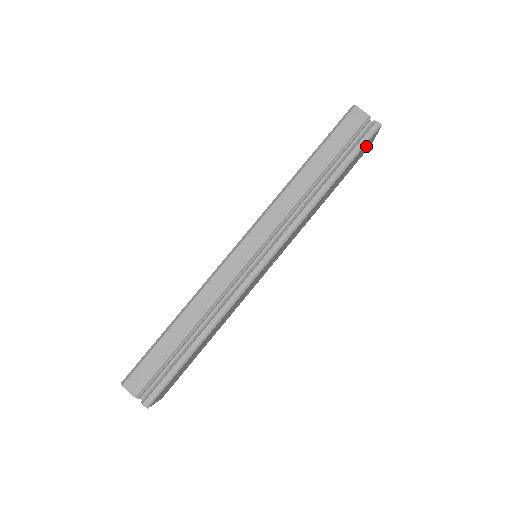
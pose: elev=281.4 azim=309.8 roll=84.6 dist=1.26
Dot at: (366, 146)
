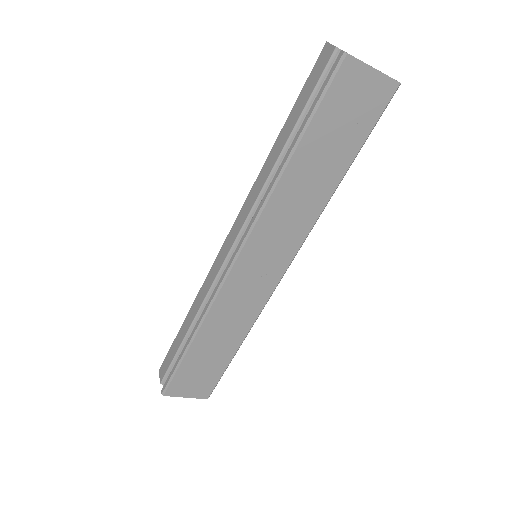
Dot at: (352, 90)
